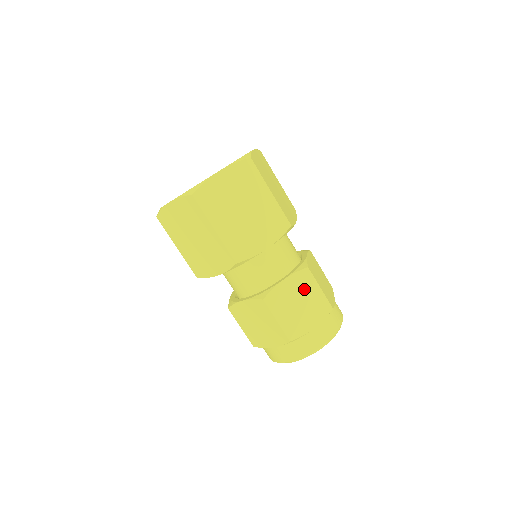
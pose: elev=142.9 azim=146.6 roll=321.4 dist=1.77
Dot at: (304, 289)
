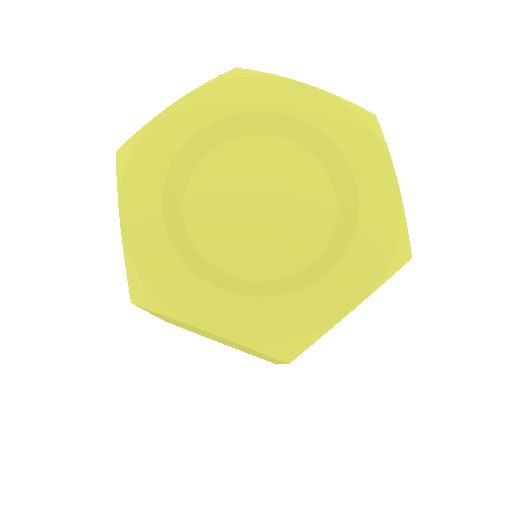
Dot at: occluded
